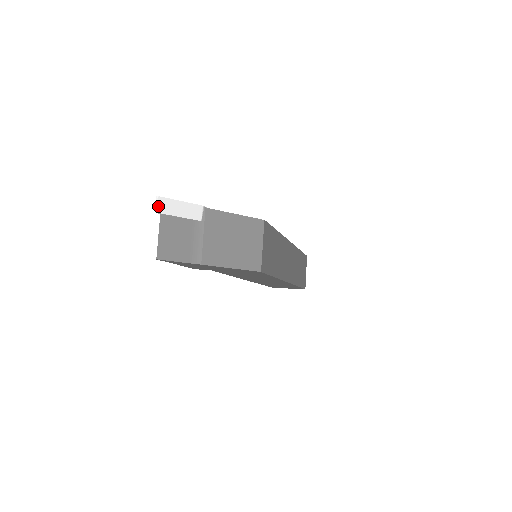
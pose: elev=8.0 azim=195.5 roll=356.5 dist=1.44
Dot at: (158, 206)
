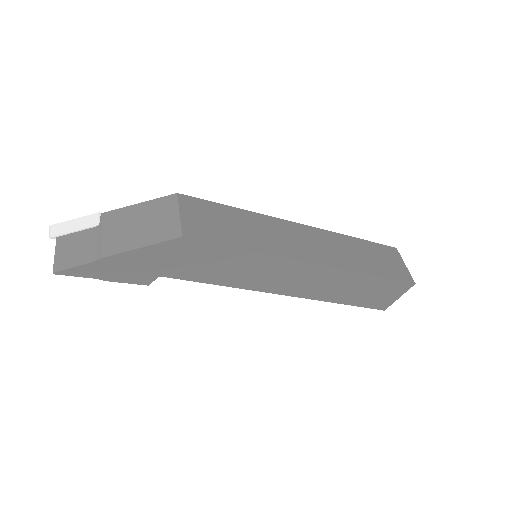
Dot at: (51, 233)
